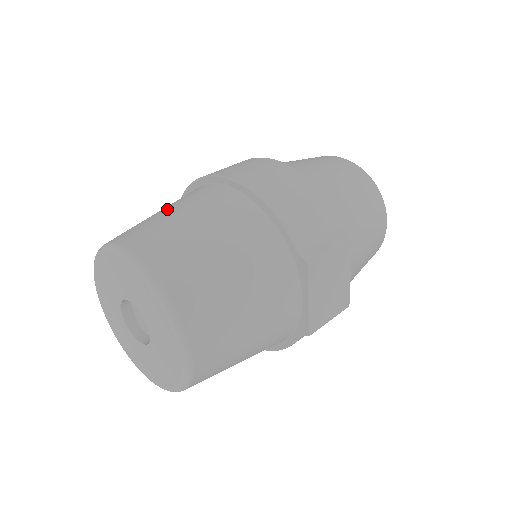
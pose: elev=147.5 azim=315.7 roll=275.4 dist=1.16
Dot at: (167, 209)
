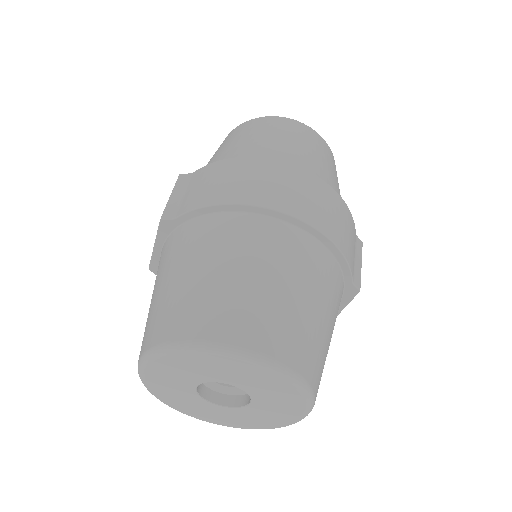
Dot at: (242, 269)
